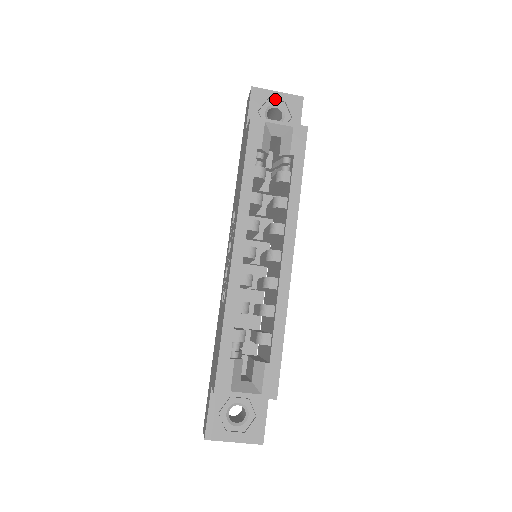
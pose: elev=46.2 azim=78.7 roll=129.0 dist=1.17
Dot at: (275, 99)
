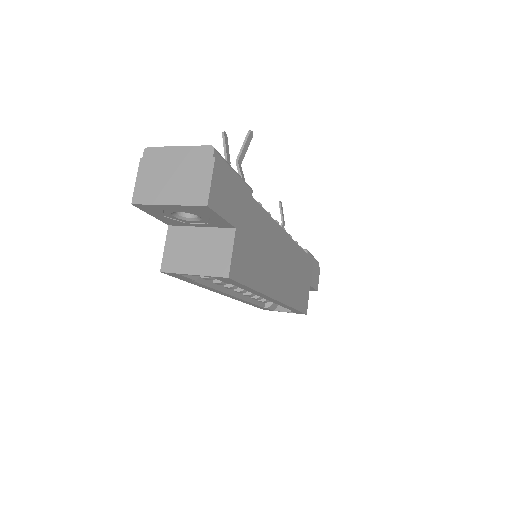
Dot at: (172, 209)
